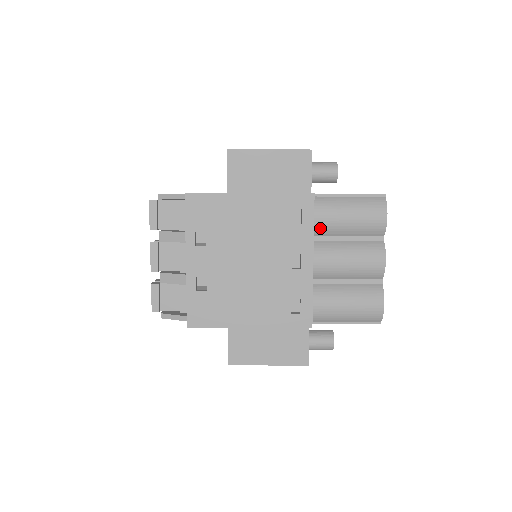
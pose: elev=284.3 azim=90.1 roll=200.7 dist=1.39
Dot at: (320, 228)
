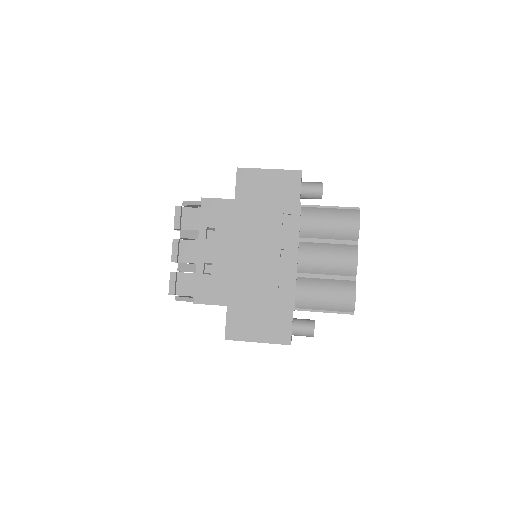
Dot at: (305, 231)
